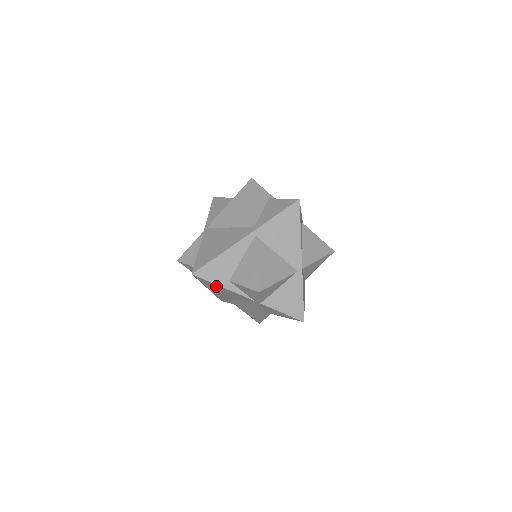
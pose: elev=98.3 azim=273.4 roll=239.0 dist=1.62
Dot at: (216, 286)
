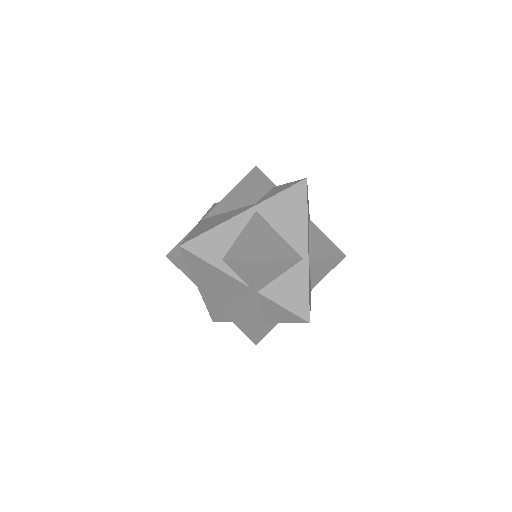
Dot at: (206, 268)
